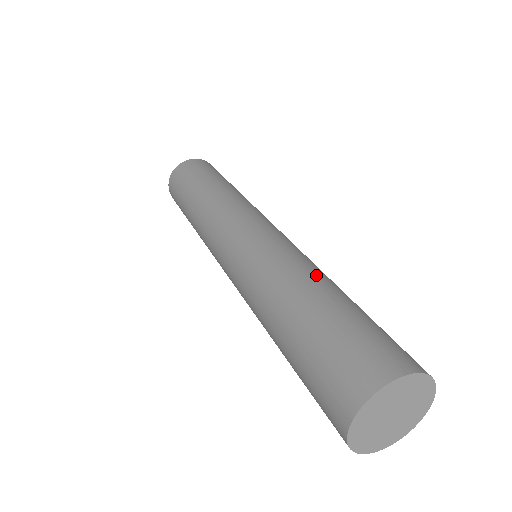
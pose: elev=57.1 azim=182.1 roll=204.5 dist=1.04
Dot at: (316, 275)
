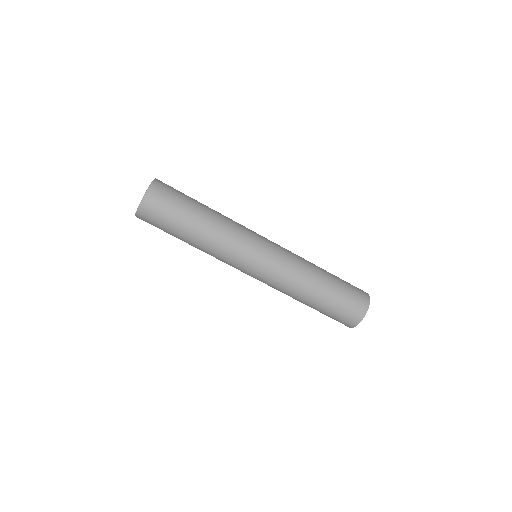
Dot at: (315, 269)
